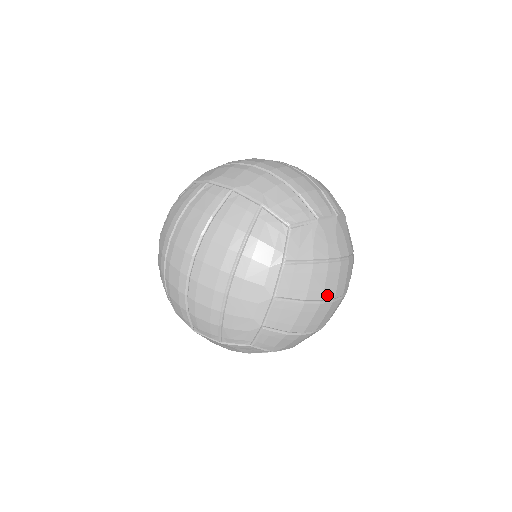
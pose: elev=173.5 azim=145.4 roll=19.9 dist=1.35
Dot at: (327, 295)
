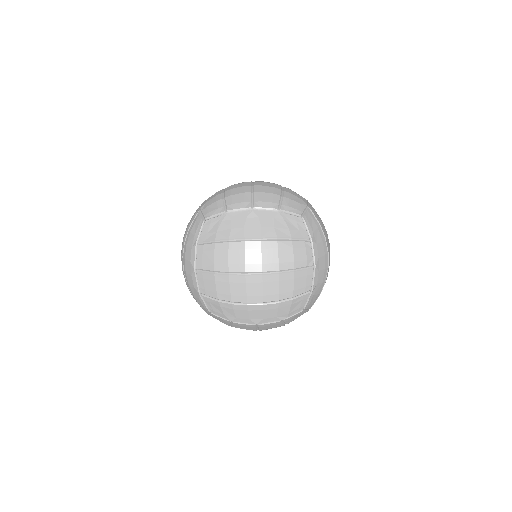
Dot at: (234, 268)
